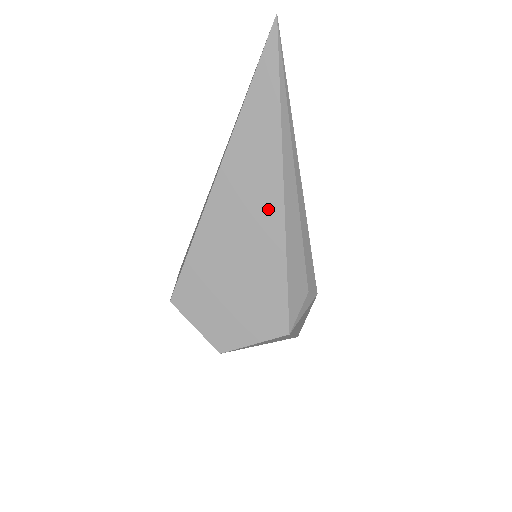
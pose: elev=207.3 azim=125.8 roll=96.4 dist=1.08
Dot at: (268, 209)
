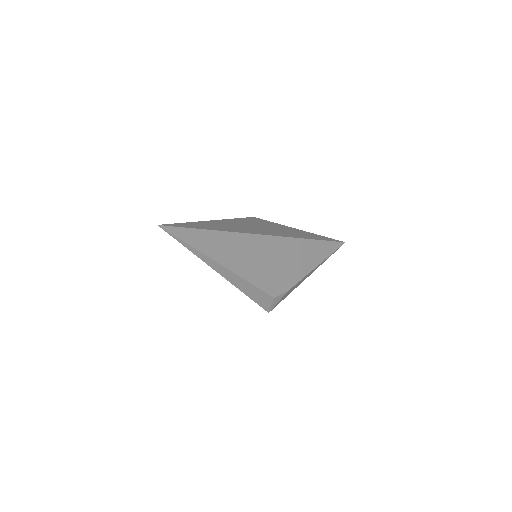
Dot at: occluded
